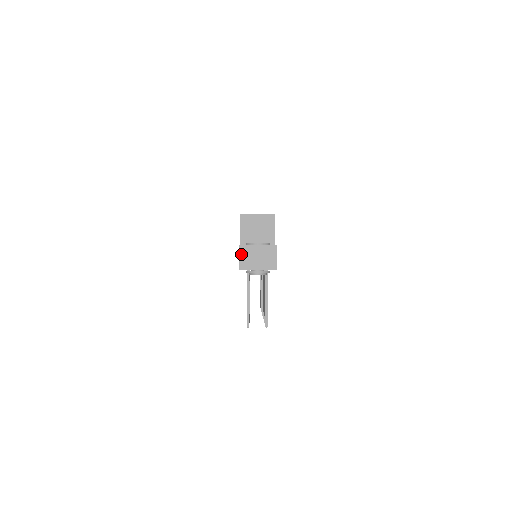
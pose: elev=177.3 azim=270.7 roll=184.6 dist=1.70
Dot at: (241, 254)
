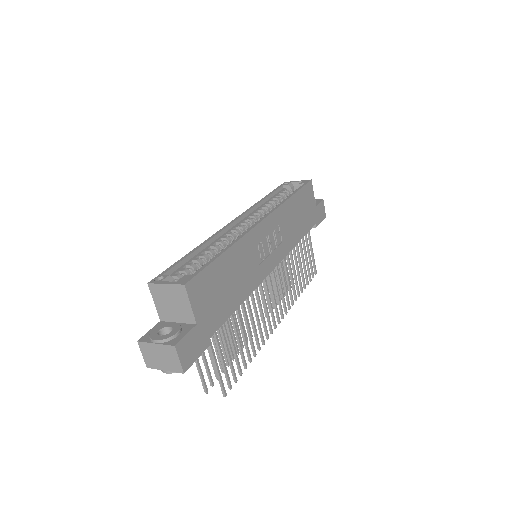
Dot at: (142, 351)
